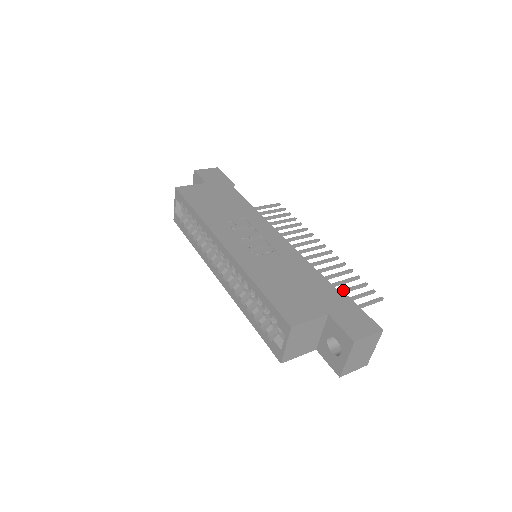
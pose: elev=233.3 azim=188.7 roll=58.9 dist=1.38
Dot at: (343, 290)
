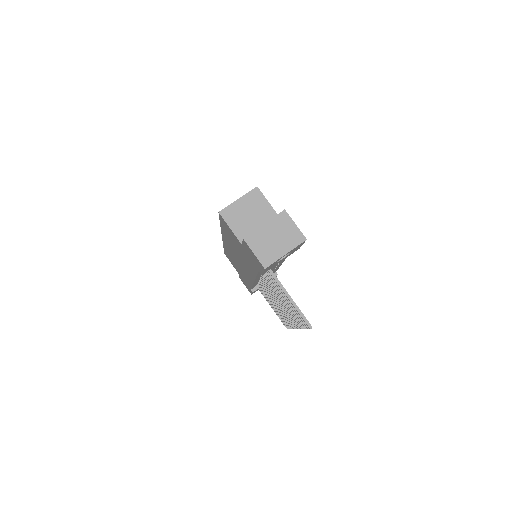
Dot at: occluded
